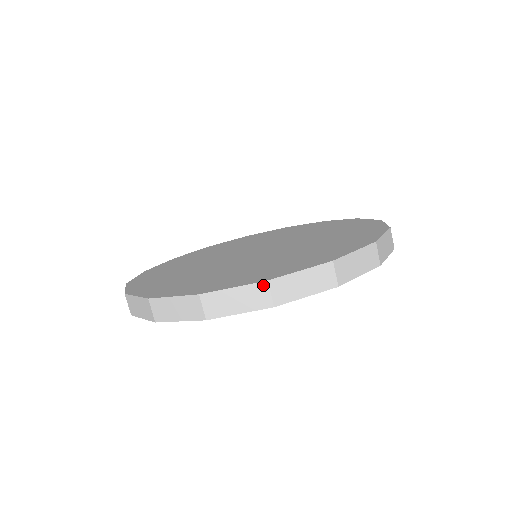
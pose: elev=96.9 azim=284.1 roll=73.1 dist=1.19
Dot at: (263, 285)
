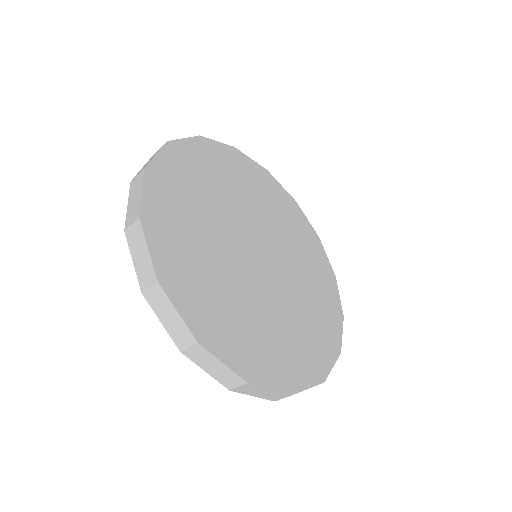
Dot at: (242, 381)
